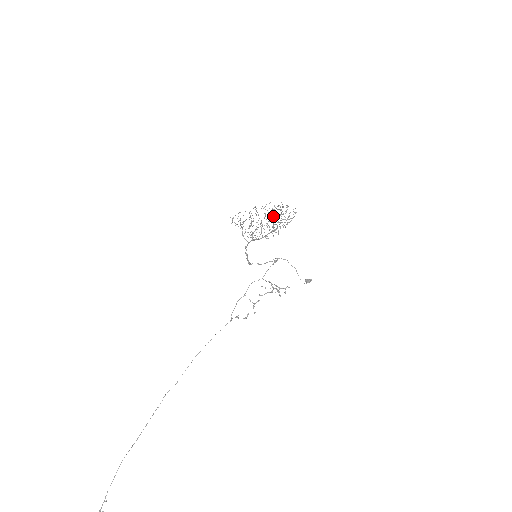
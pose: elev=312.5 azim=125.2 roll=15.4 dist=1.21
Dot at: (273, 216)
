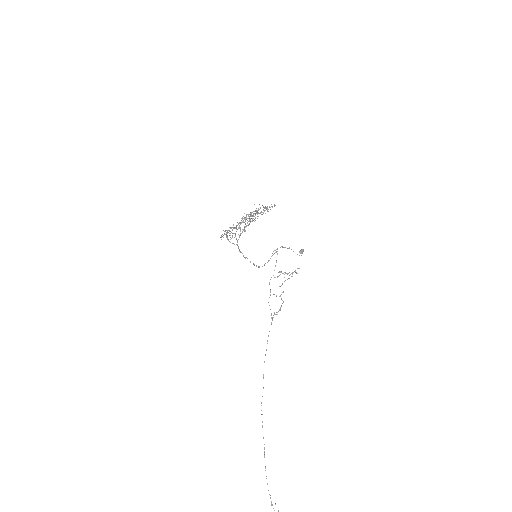
Dot at: (251, 215)
